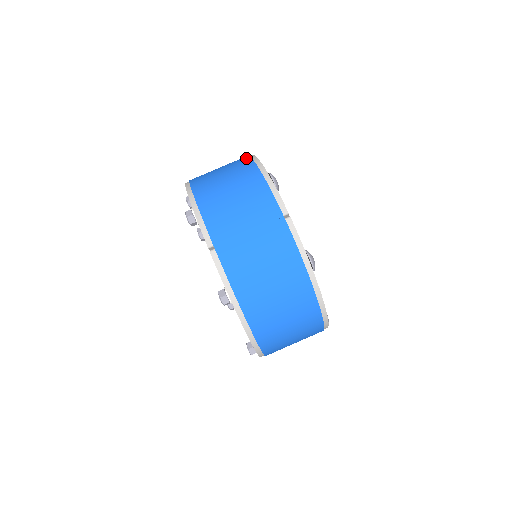
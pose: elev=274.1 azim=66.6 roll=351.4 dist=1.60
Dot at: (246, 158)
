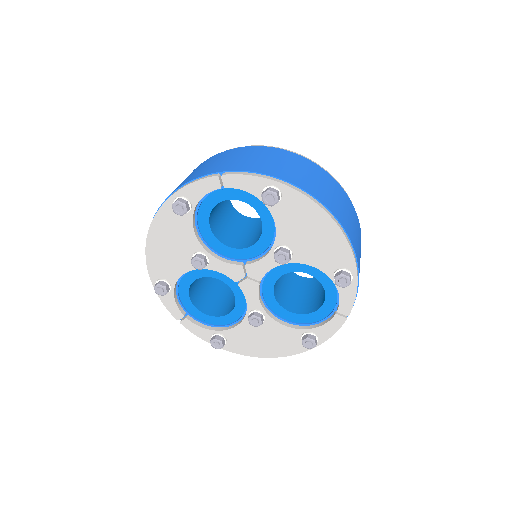
Dot at: occluded
